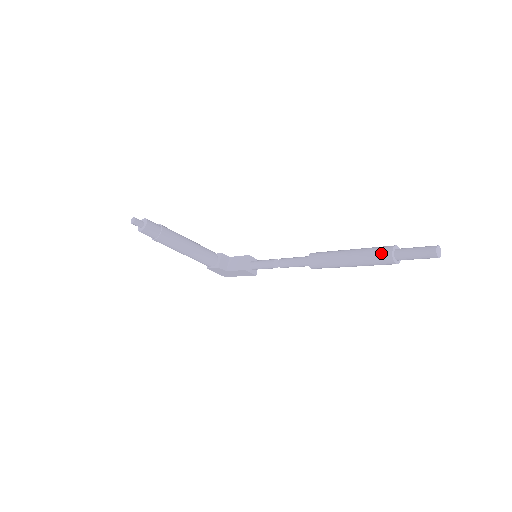
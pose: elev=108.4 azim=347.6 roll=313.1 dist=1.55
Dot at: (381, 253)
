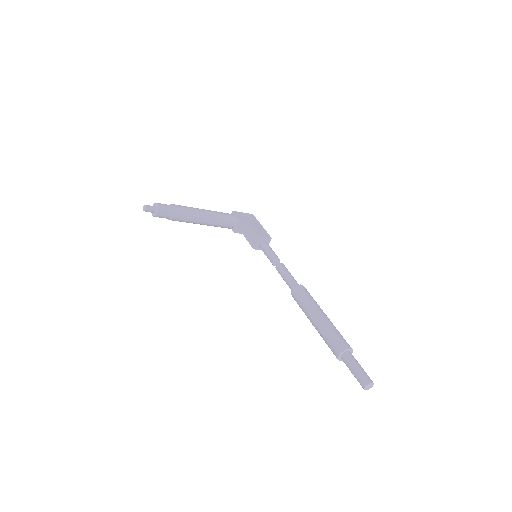
Dot at: (332, 348)
